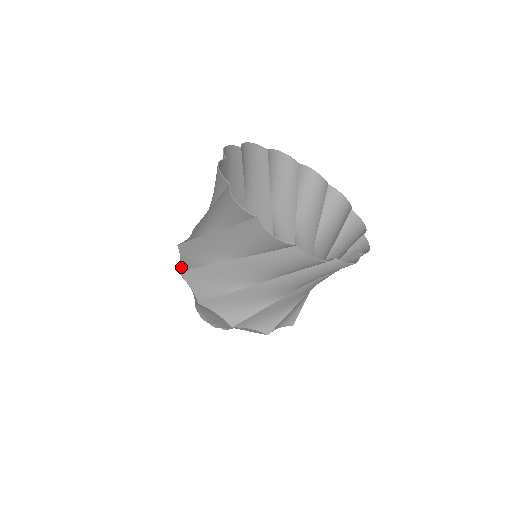
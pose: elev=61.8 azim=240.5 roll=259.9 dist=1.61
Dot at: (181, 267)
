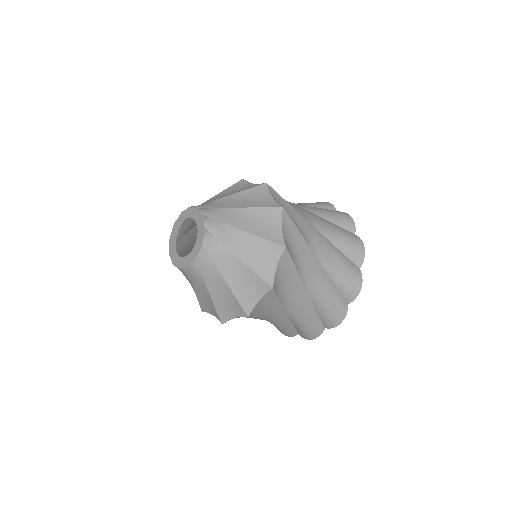
Dot at: occluded
